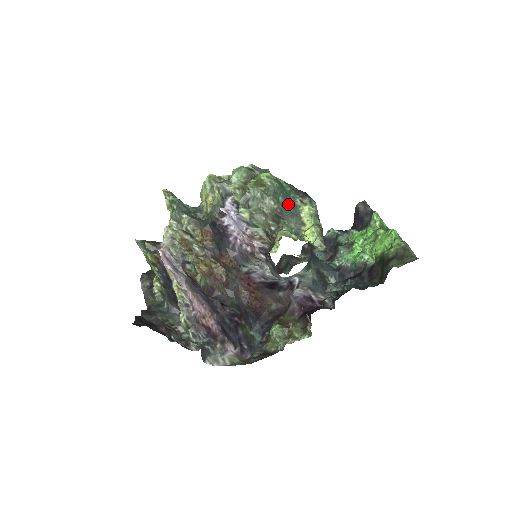
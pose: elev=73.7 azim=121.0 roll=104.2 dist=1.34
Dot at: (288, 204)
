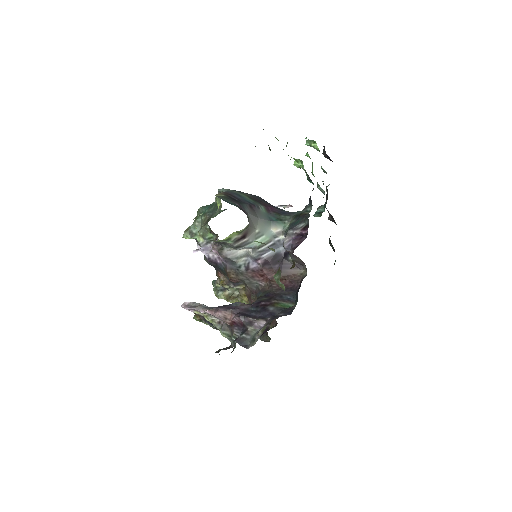
Dot at: (212, 208)
